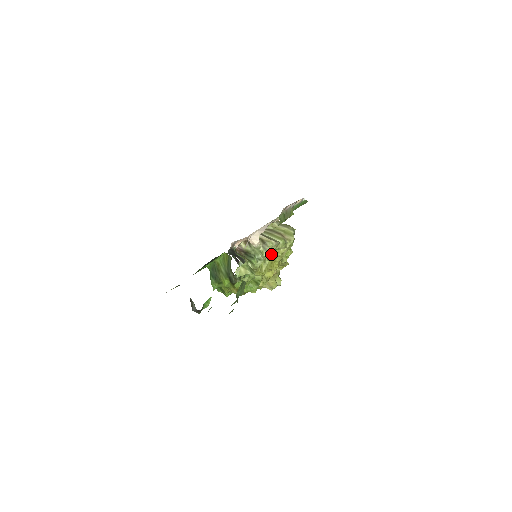
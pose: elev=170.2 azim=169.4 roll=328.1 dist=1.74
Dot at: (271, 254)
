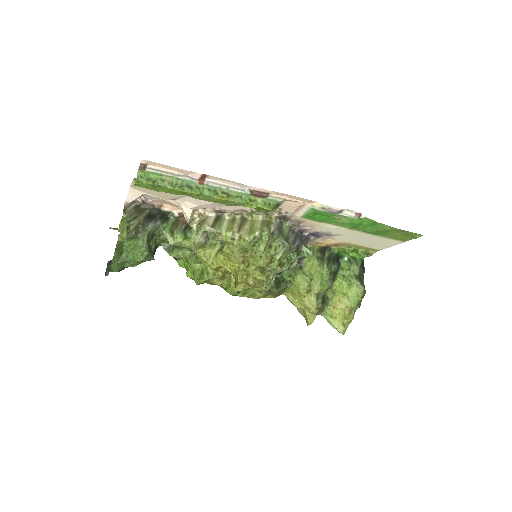
Dot at: (223, 247)
